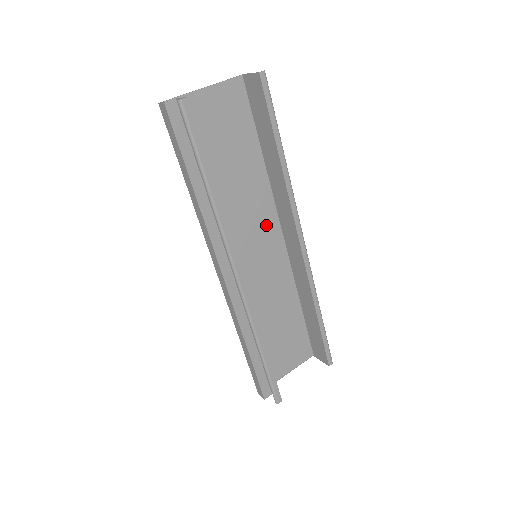
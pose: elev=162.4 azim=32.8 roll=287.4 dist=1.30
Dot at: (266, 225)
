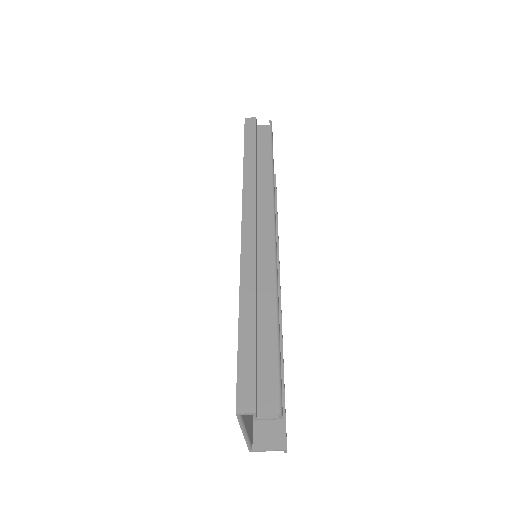
Dot at: occluded
